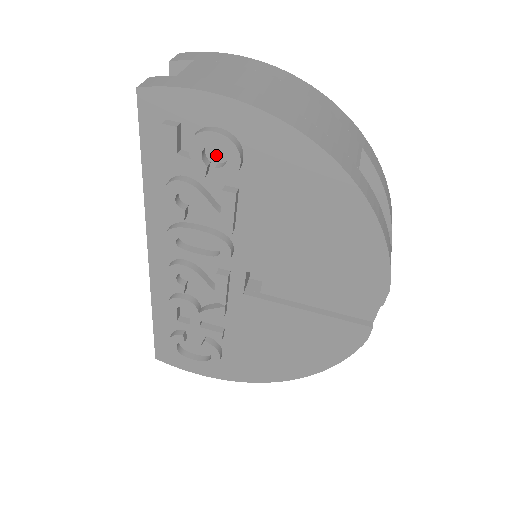
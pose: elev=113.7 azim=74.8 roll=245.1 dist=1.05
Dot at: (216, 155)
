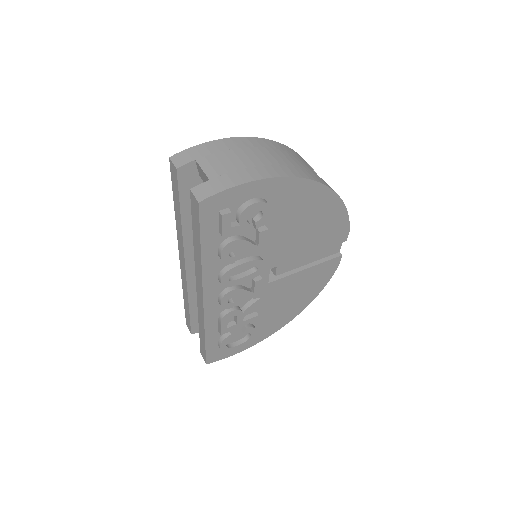
Dot at: (251, 214)
